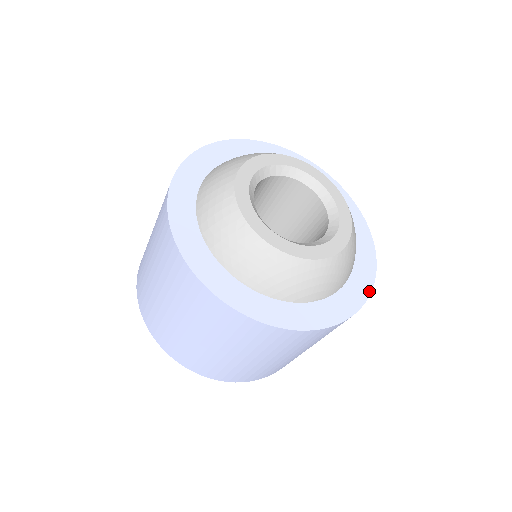
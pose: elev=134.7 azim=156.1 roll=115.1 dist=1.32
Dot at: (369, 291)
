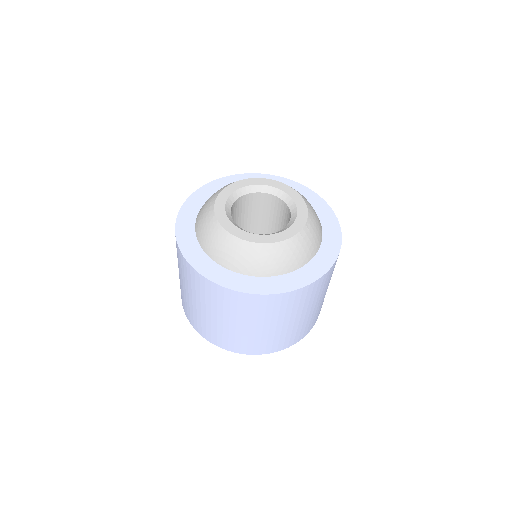
Dot at: (265, 293)
